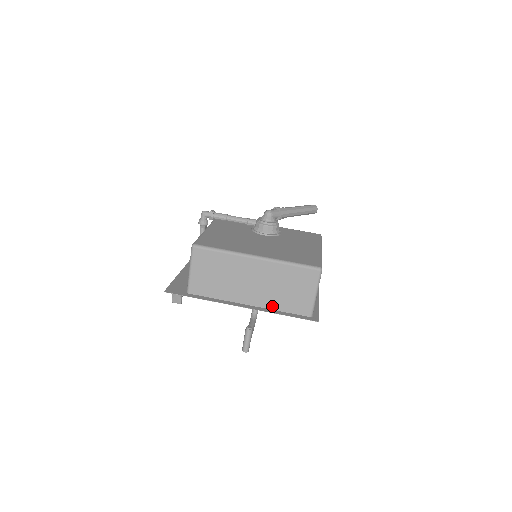
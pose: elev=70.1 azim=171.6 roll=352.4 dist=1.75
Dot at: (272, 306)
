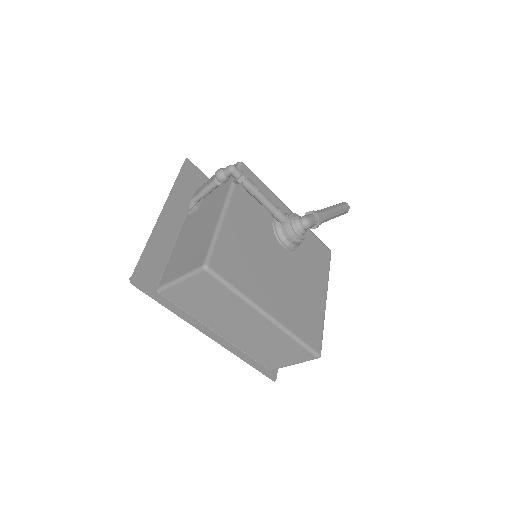
Dot at: (243, 348)
